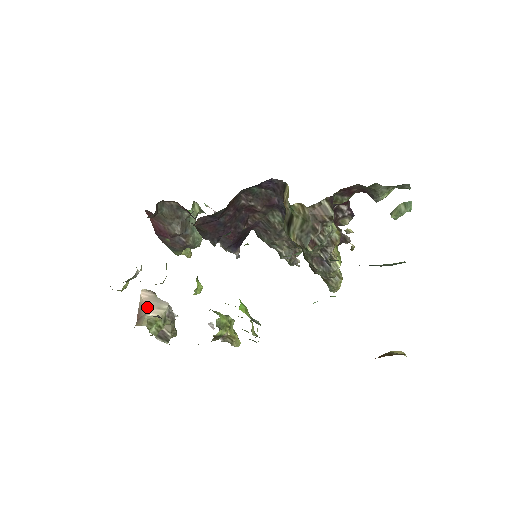
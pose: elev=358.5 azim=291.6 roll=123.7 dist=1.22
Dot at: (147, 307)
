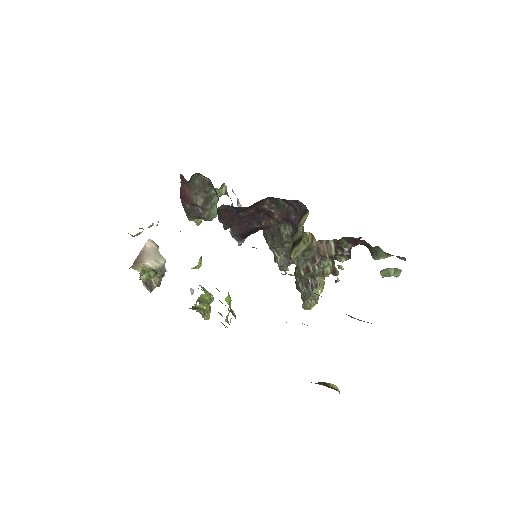
Dot at: (147, 256)
